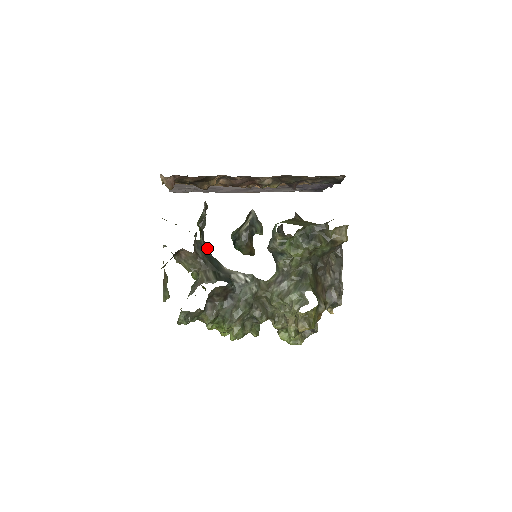
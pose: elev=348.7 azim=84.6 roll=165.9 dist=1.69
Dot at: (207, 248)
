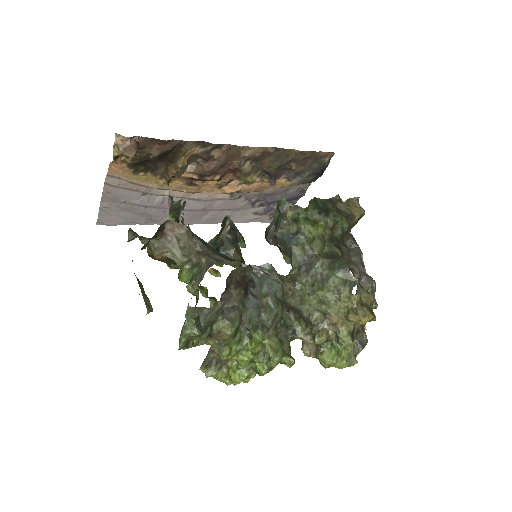
Dot at: occluded
